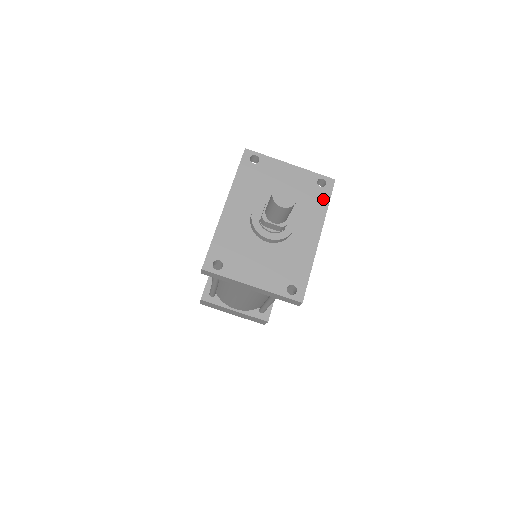
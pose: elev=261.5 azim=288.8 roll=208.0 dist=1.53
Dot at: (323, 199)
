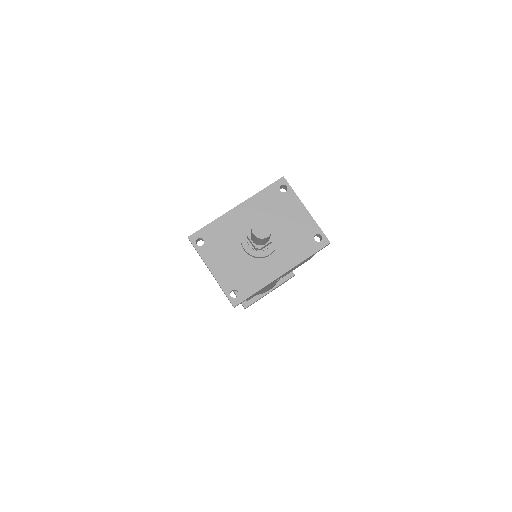
Dot at: (309, 250)
